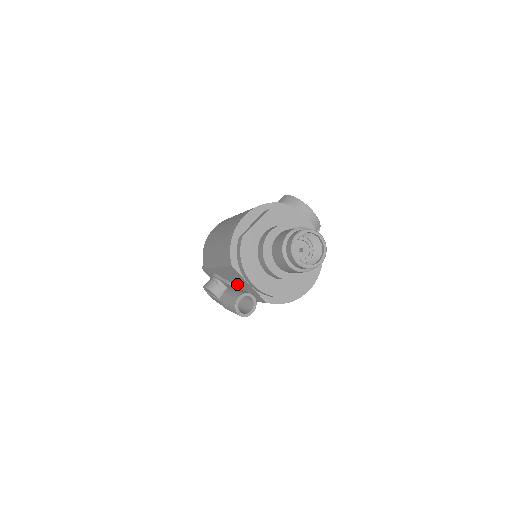
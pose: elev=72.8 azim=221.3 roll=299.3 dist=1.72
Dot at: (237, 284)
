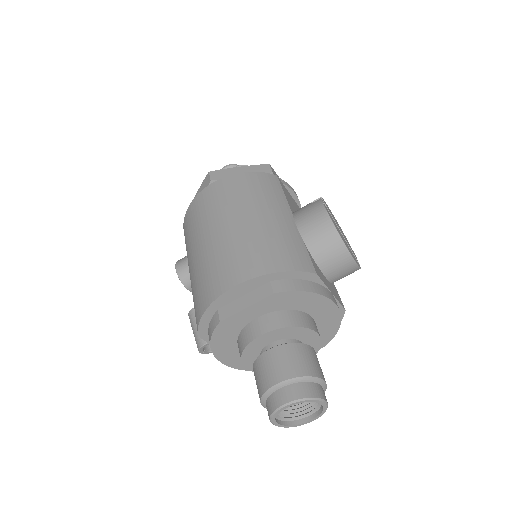
Dot at: occluded
